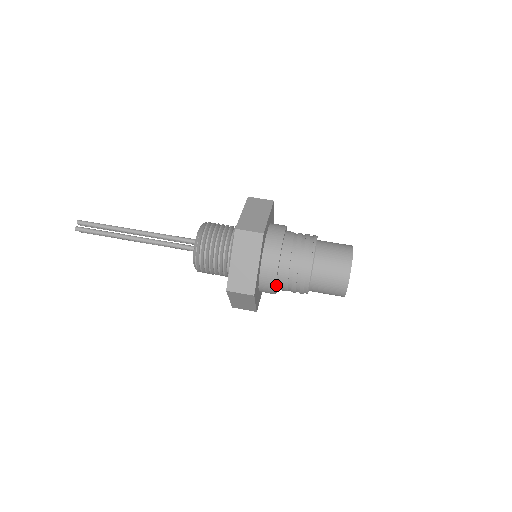
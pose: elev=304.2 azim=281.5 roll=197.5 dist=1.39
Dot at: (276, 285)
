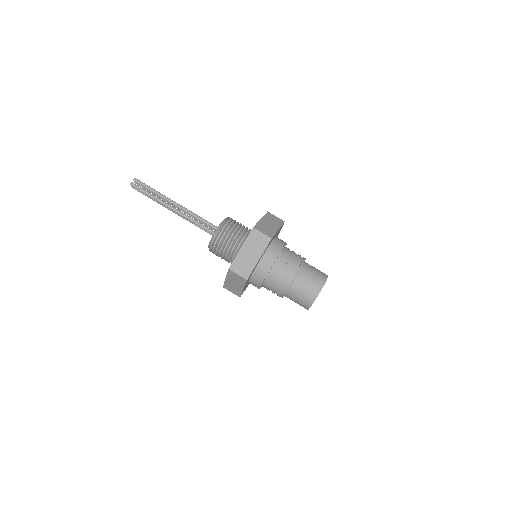
Dot at: (263, 281)
